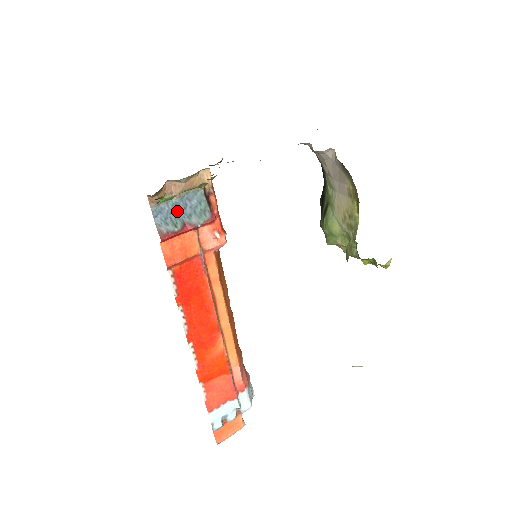
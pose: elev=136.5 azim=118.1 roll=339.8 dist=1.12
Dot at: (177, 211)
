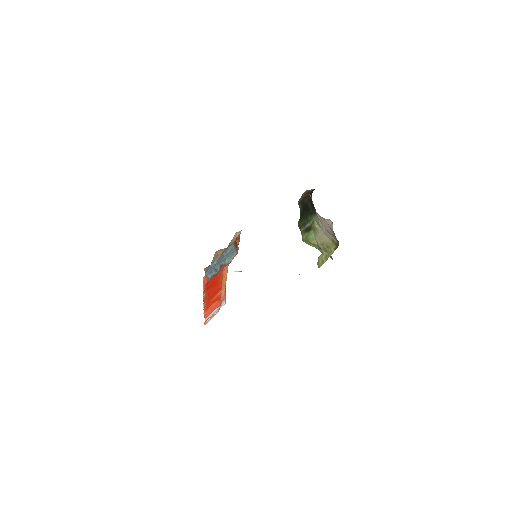
Dot at: (218, 262)
